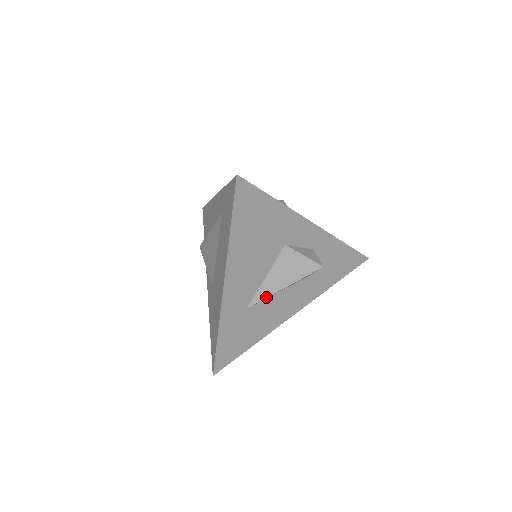
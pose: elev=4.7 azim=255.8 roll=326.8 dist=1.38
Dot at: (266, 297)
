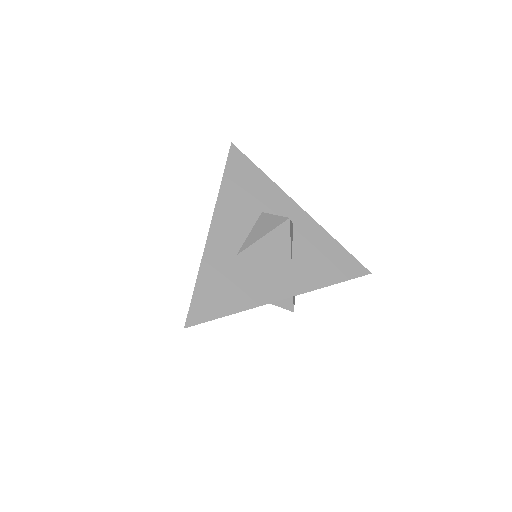
Dot at: occluded
